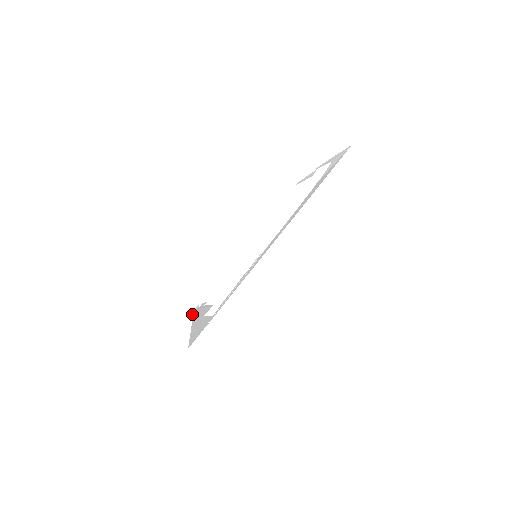
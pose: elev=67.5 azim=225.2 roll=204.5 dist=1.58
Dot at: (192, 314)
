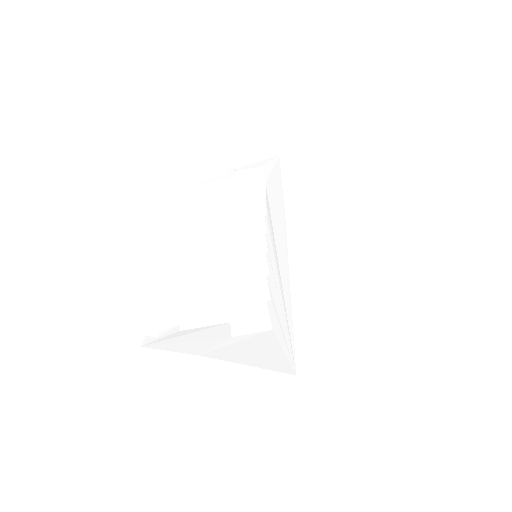
Dot at: (158, 348)
